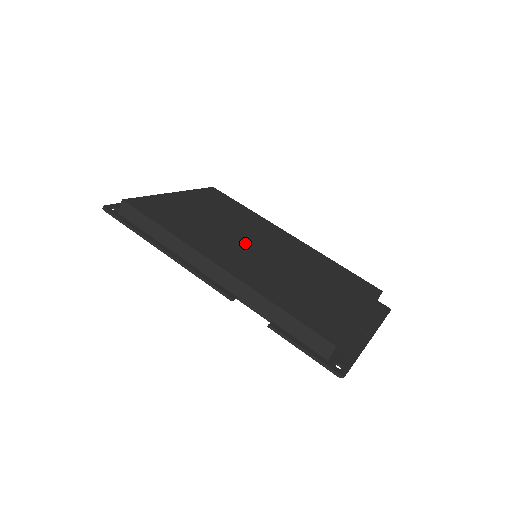
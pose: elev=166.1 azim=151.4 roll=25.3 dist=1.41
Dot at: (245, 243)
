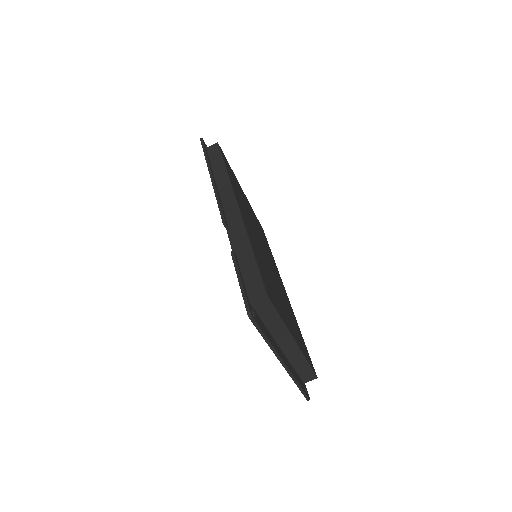
Dot at: occluded
